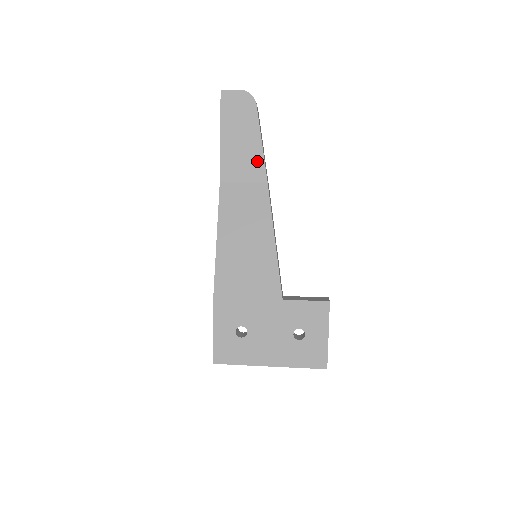
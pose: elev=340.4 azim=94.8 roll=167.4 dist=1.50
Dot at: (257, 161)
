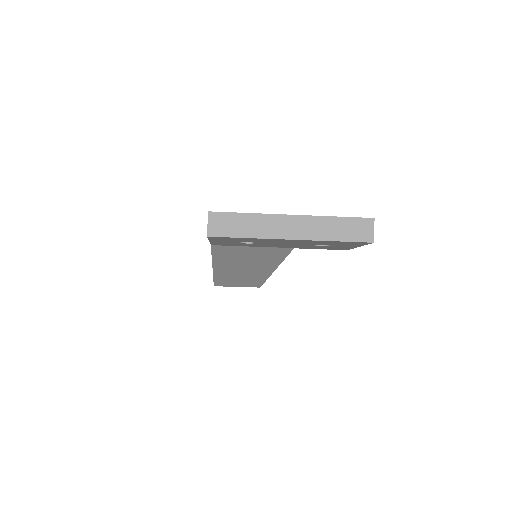
Dot at: occluded
